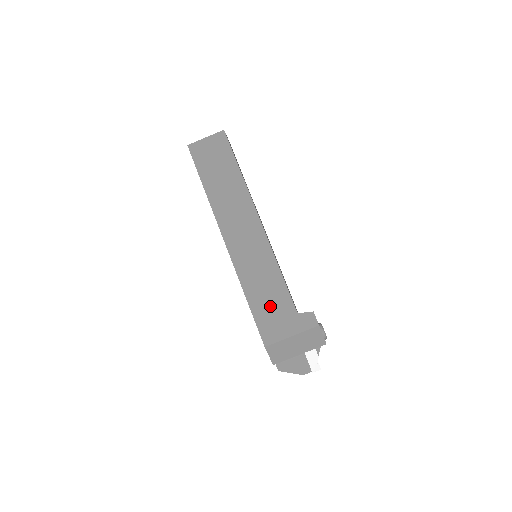
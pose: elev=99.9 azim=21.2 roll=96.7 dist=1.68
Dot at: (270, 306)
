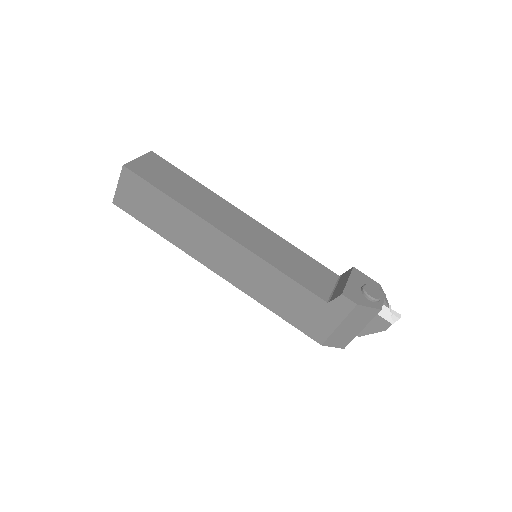
Dot at: (298, 309)
